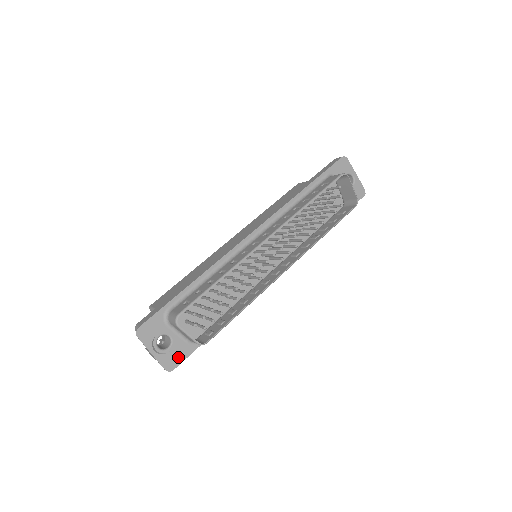
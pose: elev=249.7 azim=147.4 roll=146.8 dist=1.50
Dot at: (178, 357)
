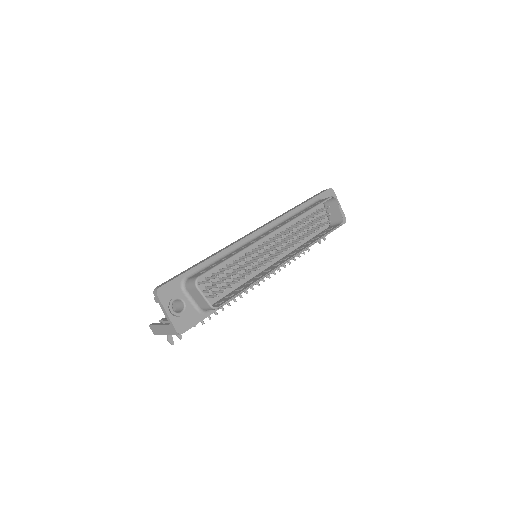
Dot at: (188, 322)
